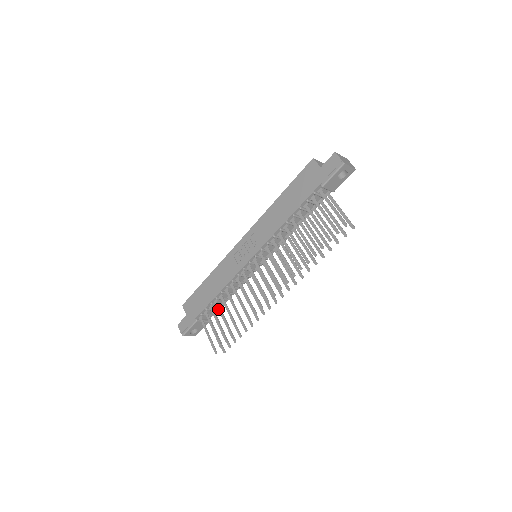
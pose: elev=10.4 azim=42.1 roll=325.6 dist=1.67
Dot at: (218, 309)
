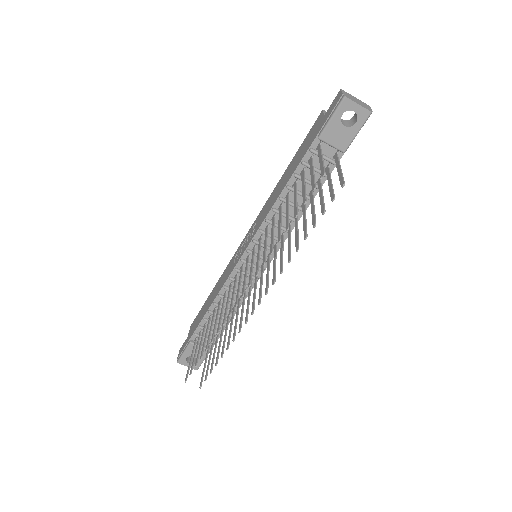
Dot at: (207, 326)
